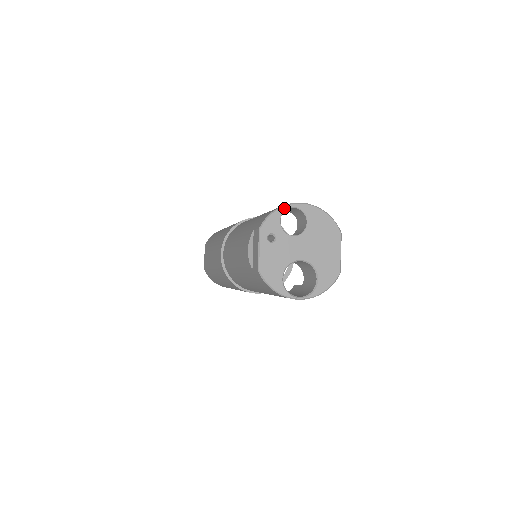
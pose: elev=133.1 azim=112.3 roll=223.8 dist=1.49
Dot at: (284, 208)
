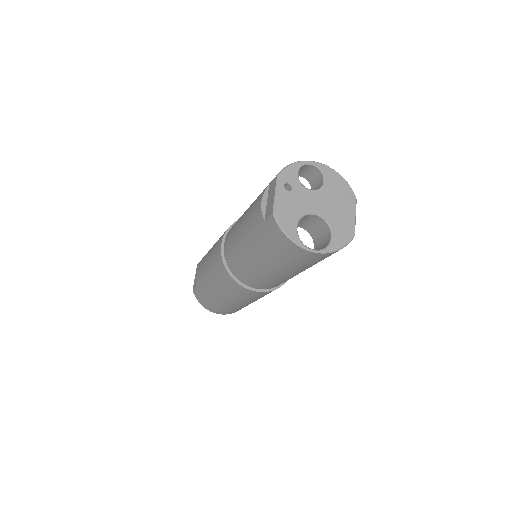
Dot at: (303, 163)
